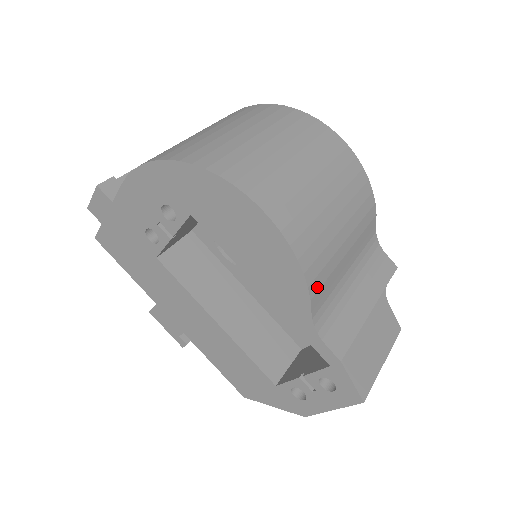
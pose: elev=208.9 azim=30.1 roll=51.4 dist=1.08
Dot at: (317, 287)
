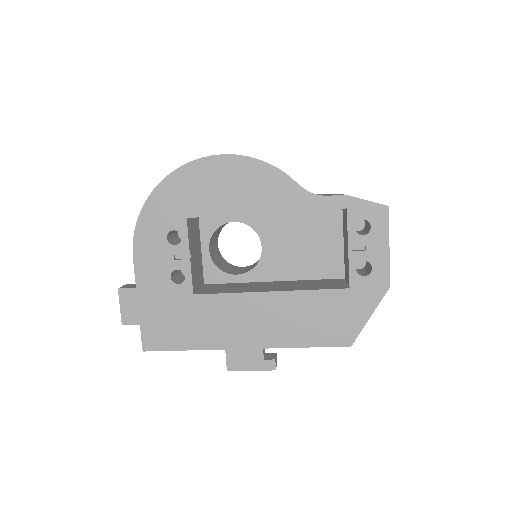
Dot at: occluded
